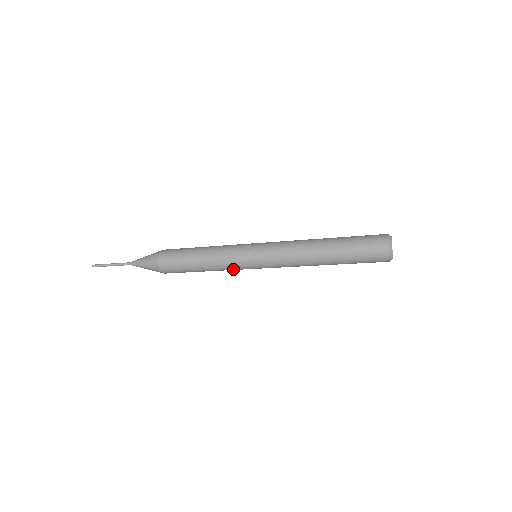
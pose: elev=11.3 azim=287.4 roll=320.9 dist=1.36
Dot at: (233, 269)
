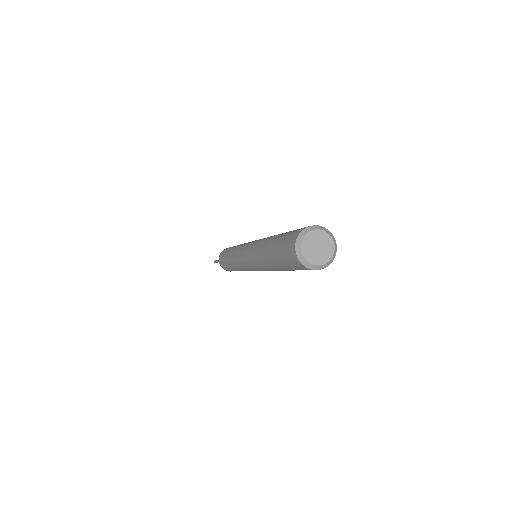
Dot at: (237, 262)
